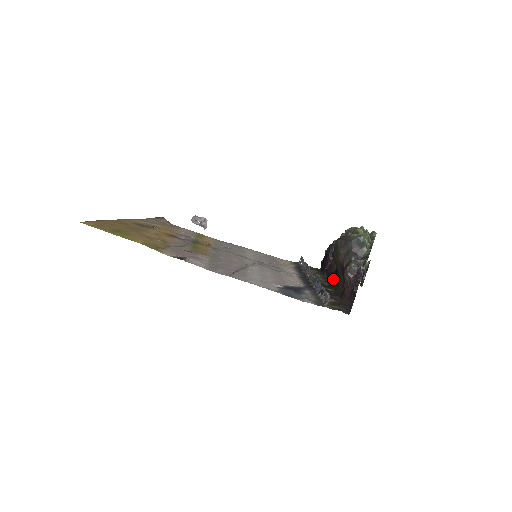
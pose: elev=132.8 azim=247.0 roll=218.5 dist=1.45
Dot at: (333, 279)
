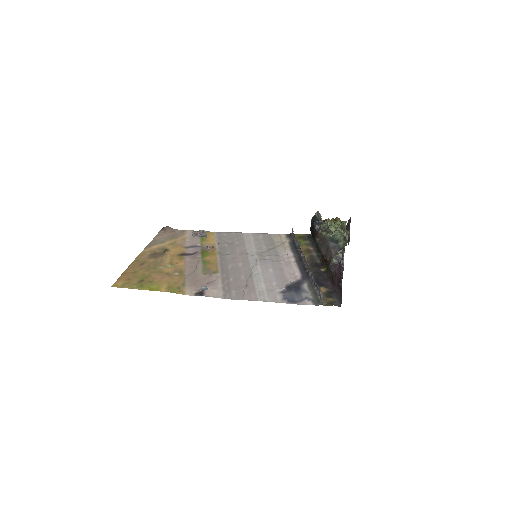
Dot at: occluded
